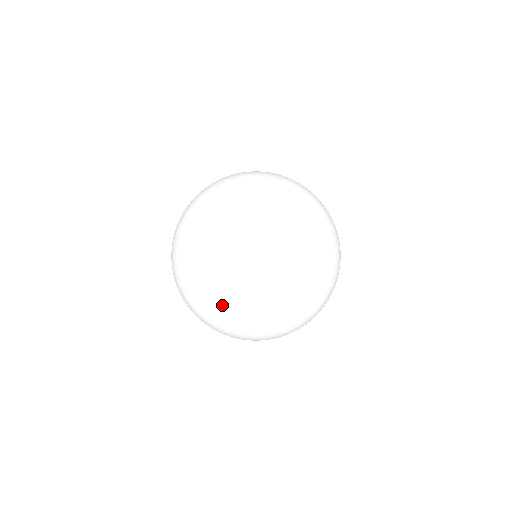
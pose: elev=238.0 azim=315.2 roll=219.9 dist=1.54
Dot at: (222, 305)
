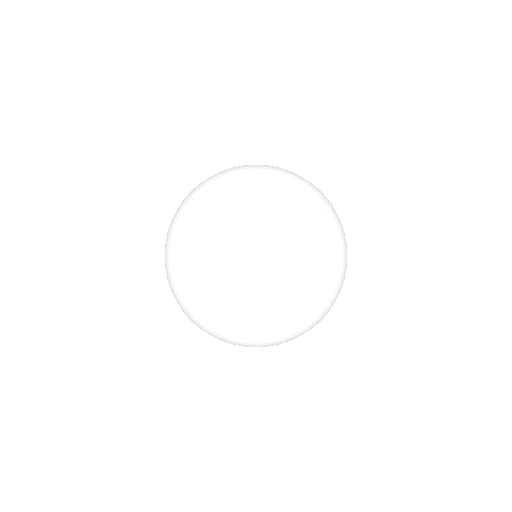
Dot at: (249, 341)
